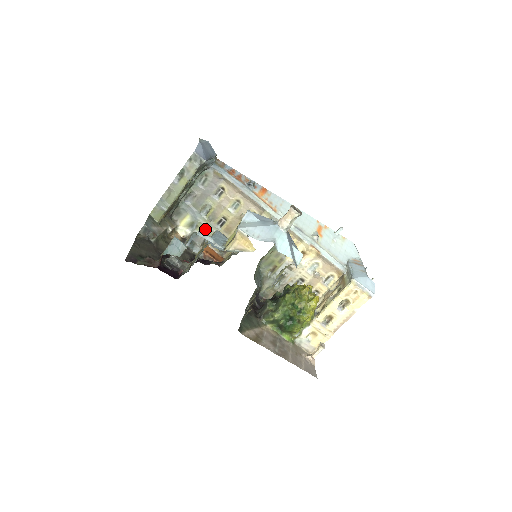
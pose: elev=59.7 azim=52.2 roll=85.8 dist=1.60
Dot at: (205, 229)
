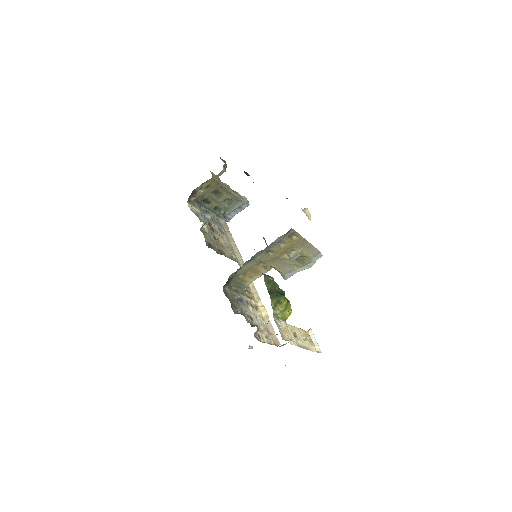
Dot at: (206, 225)
